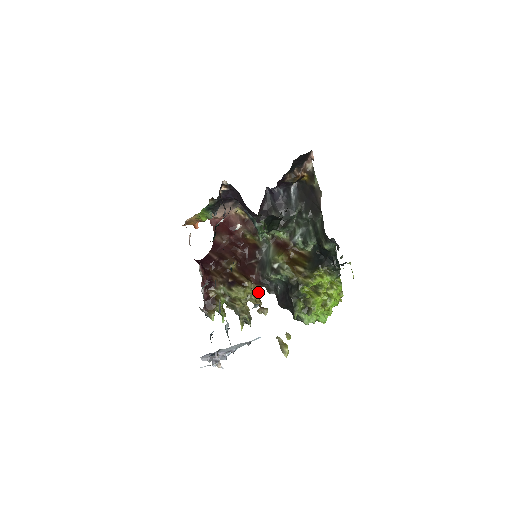
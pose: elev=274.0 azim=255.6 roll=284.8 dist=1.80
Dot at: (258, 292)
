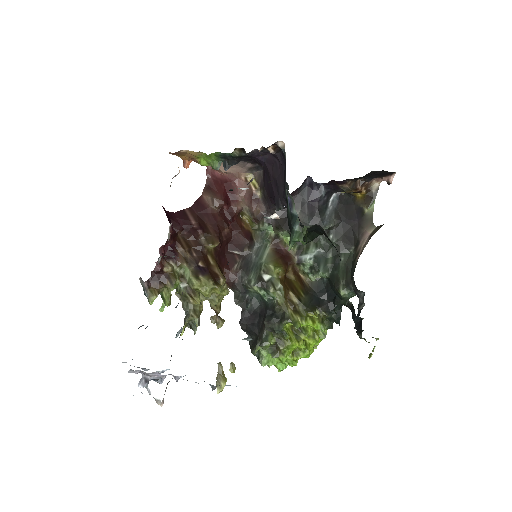
Dot at: occluded
